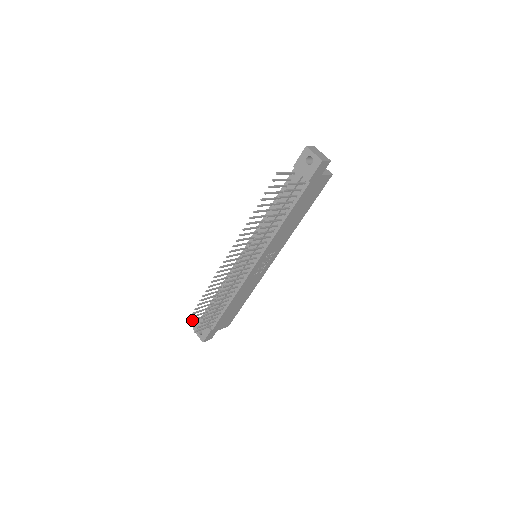
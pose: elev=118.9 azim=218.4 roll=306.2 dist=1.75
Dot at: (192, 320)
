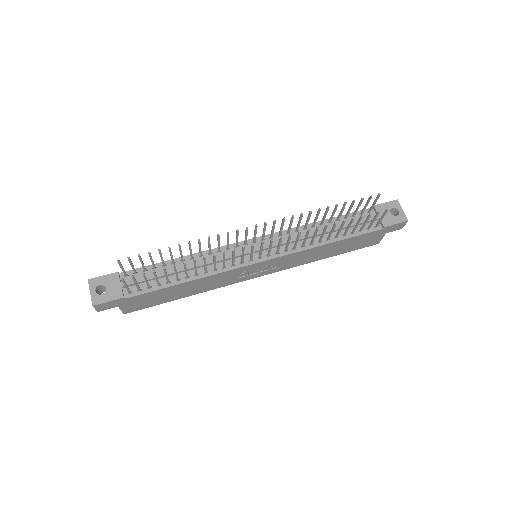
Dot at: (121, 264)
